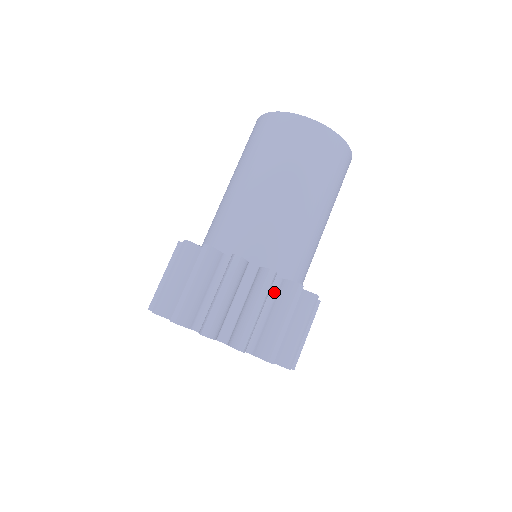
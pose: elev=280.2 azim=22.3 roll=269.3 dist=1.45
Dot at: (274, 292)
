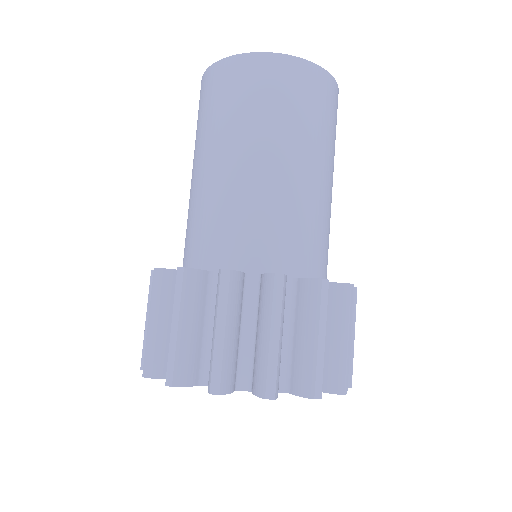
Dot at: occluded
